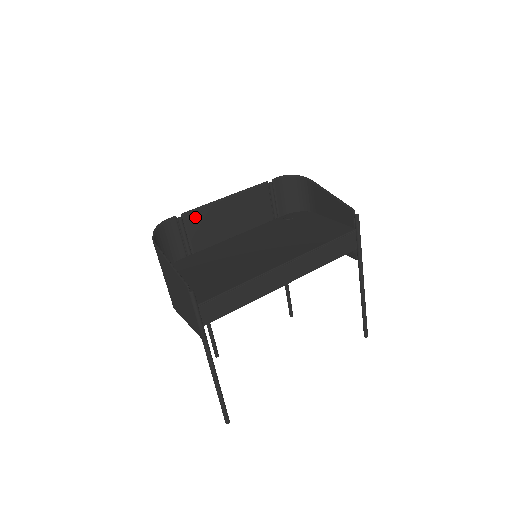
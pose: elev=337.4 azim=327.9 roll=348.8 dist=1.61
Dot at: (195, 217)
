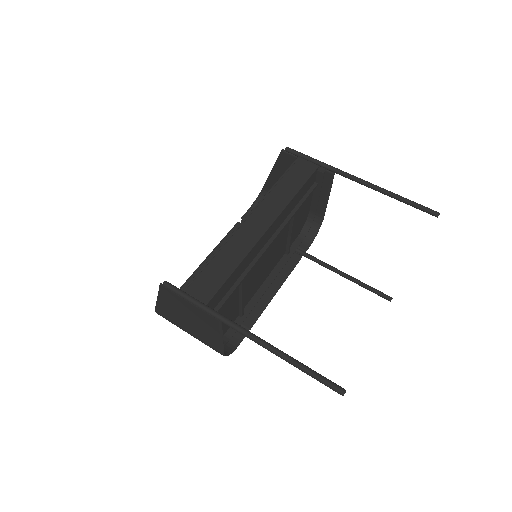
Dot at: occluded
